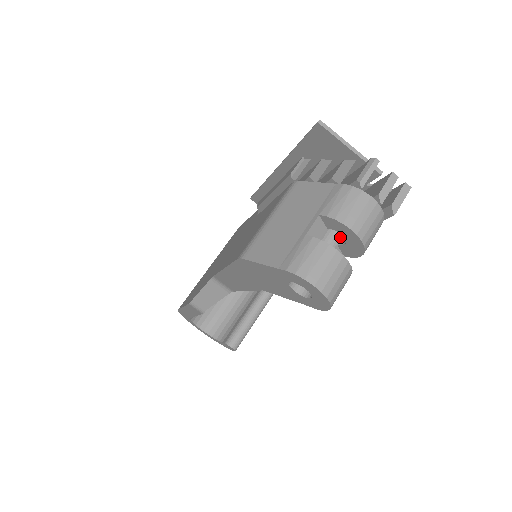
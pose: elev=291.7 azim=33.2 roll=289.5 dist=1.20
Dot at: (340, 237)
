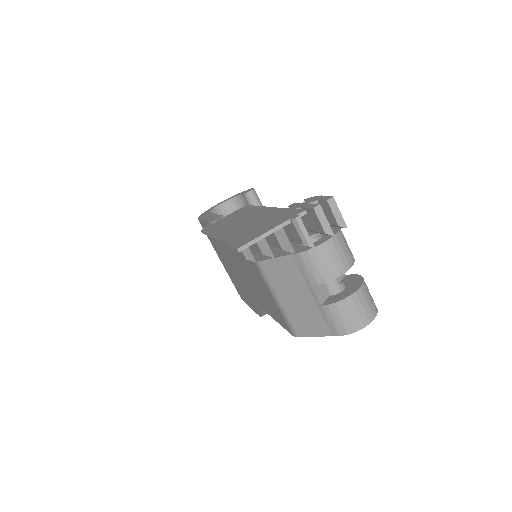
Dot at: occluded
